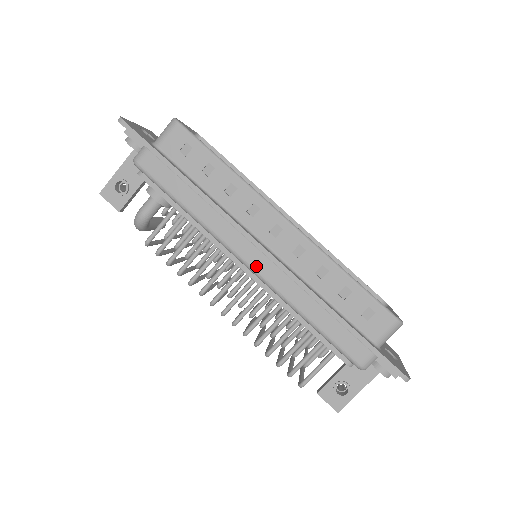
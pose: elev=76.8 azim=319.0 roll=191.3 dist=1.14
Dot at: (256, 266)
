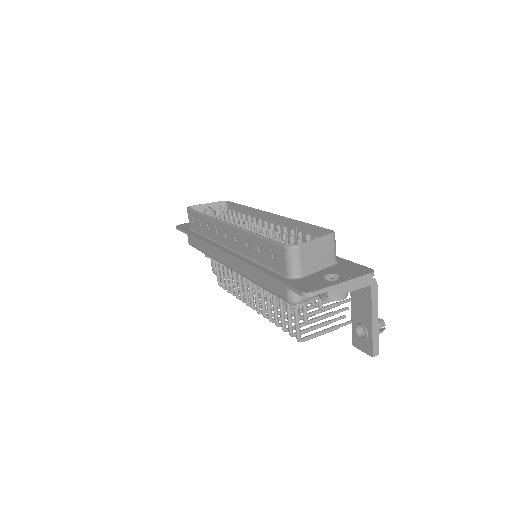
Dot at: (230, 265)
